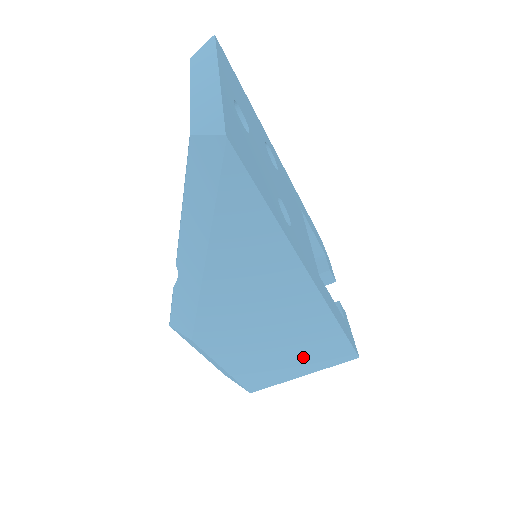
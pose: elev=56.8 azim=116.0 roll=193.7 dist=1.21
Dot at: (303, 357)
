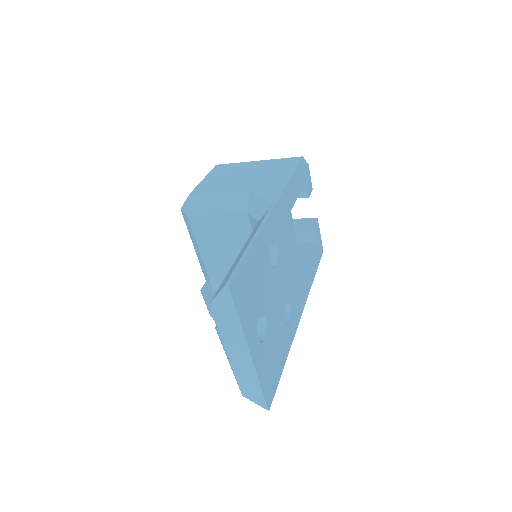
Dot at: occluded
